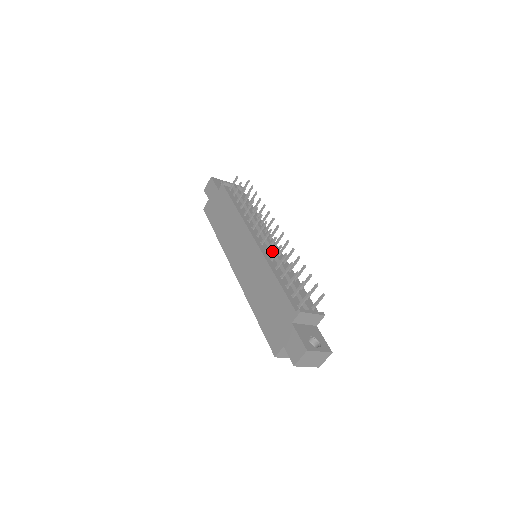
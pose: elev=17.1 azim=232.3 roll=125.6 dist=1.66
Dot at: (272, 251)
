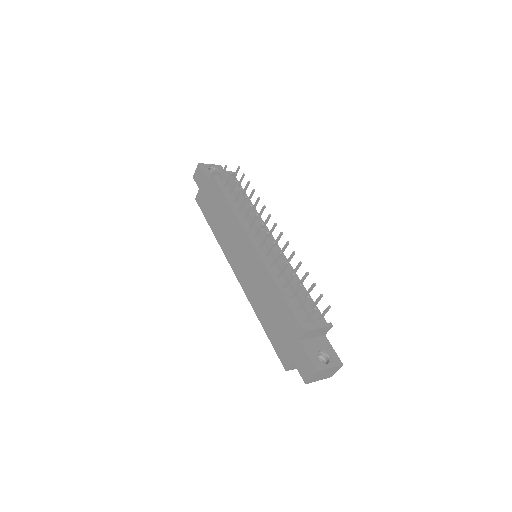
Dot at: (272, 255)
